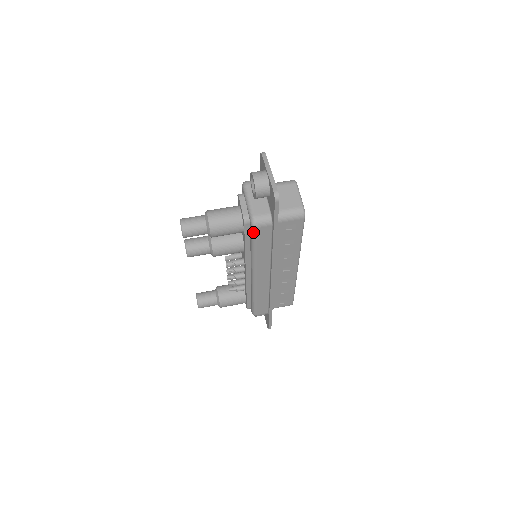
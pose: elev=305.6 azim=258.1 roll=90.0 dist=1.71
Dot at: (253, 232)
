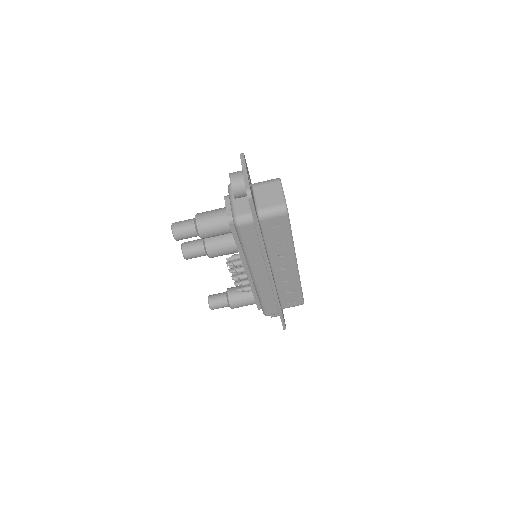
Dot at: (238, 231)
